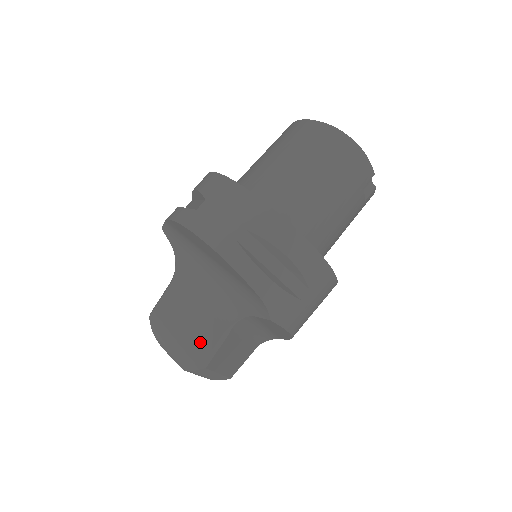
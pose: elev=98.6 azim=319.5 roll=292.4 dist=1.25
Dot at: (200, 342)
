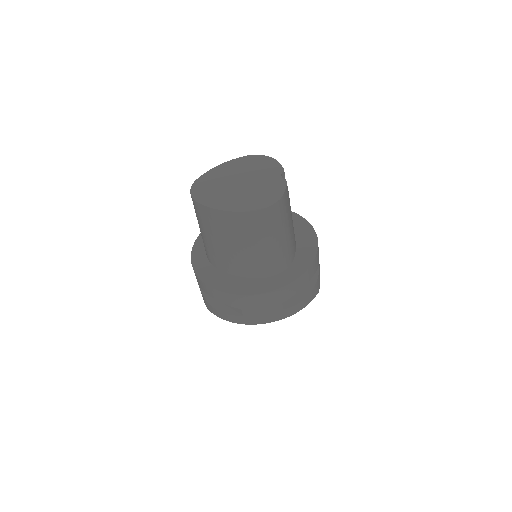
Dot at: occluded
